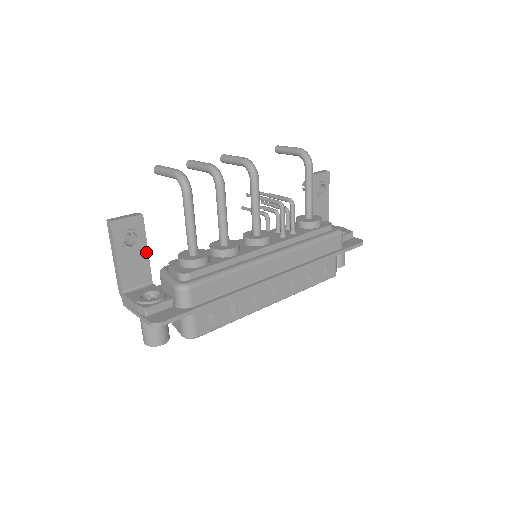
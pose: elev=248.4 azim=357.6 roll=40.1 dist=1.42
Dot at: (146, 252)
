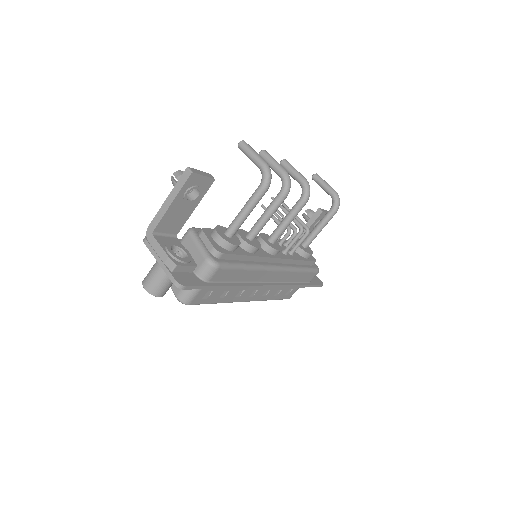
Dot at: (192, 210)
